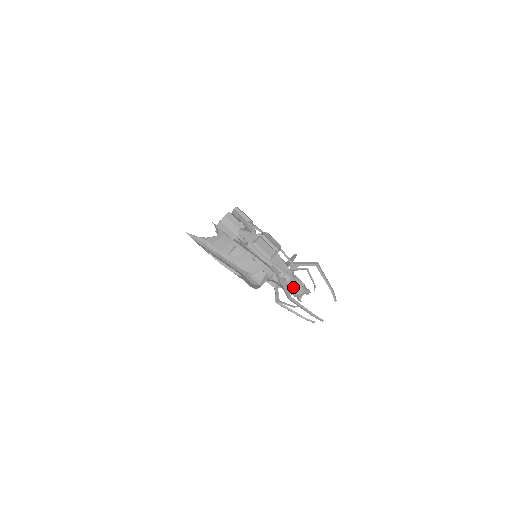
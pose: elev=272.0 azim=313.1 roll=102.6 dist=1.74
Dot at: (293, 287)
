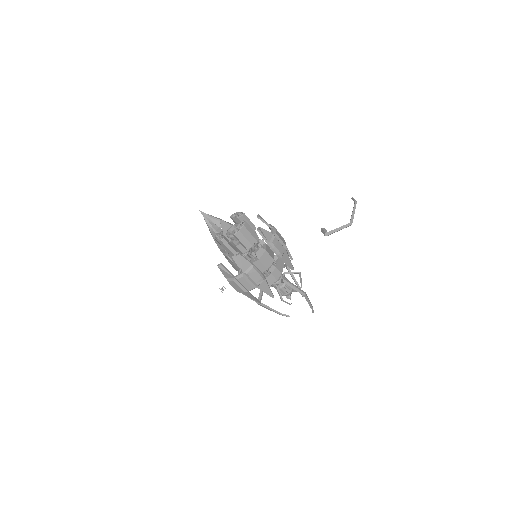
Dot at: occluded
